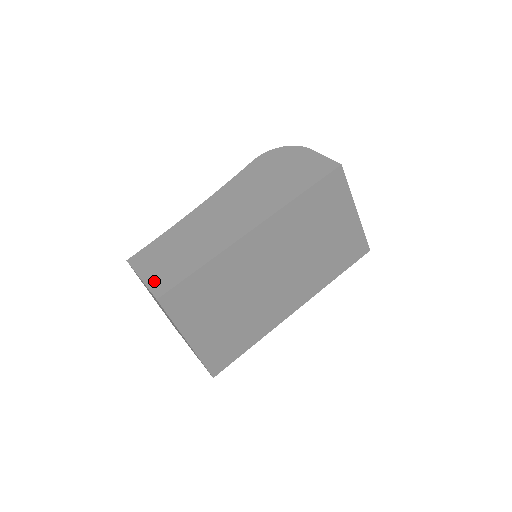
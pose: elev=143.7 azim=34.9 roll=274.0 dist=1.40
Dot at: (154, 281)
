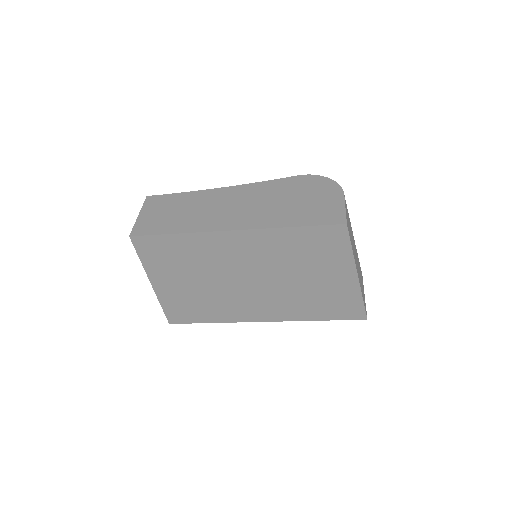
Dot at: (142, 222)
